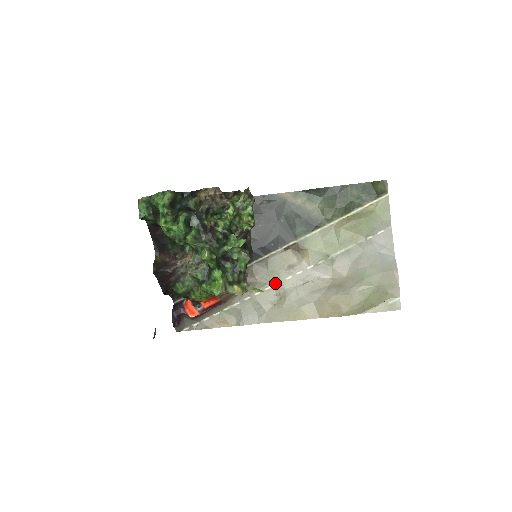
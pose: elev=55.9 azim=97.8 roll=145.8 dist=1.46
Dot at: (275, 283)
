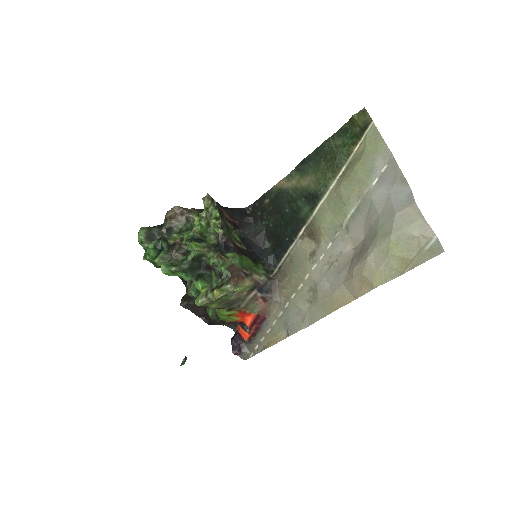
Dot at: (304, 278)
